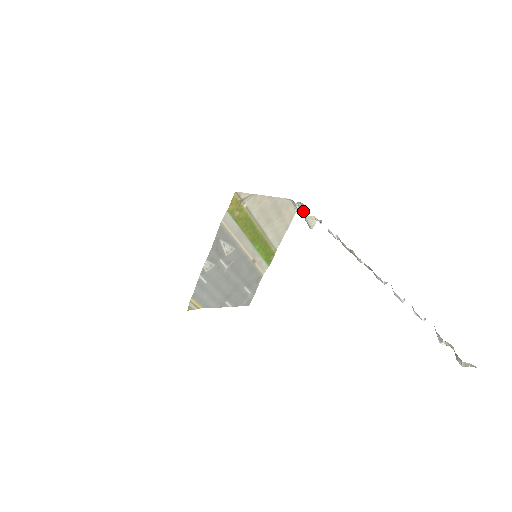
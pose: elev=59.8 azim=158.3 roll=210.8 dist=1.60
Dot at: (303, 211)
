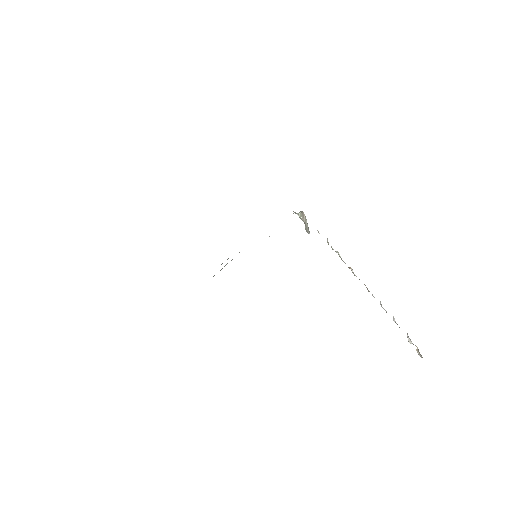
Dot at: (303, 219)
